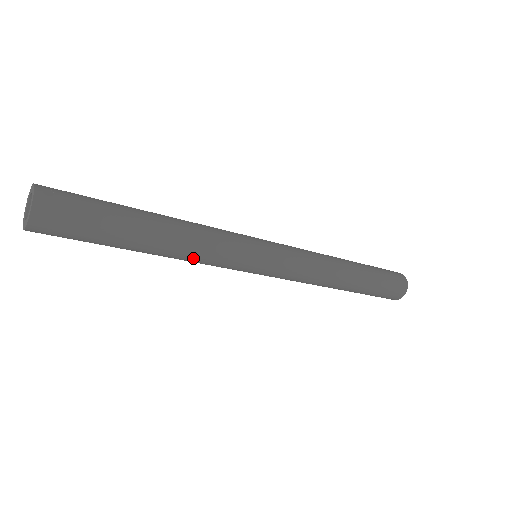
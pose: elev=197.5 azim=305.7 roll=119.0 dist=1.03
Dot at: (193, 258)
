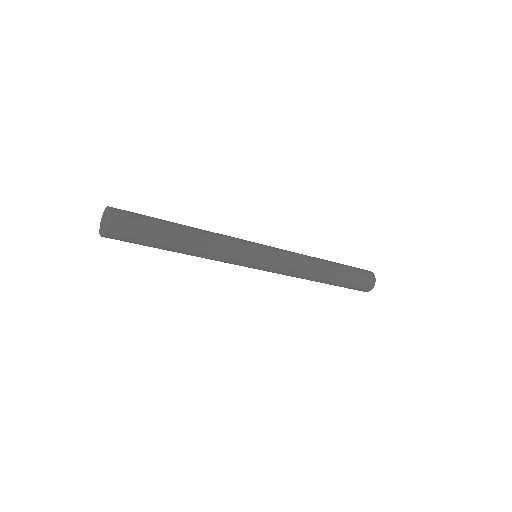
Dot at: (215, 247)
